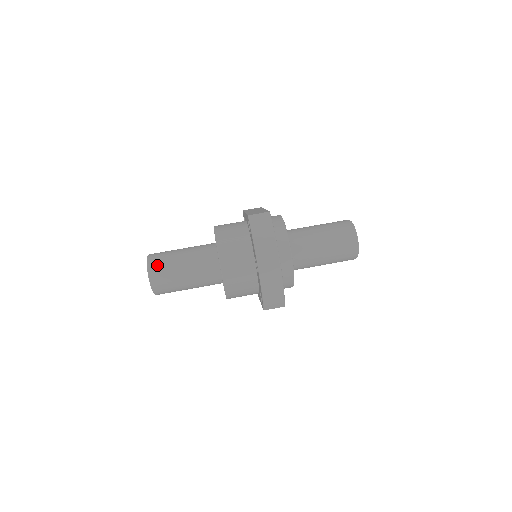
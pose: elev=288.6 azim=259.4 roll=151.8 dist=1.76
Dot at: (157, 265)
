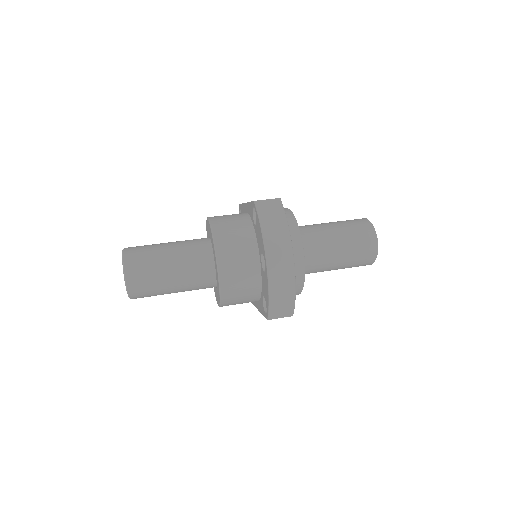
Dot at: (135, 260)
